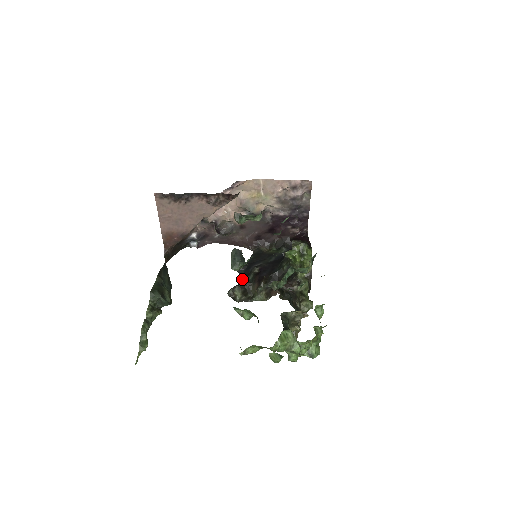
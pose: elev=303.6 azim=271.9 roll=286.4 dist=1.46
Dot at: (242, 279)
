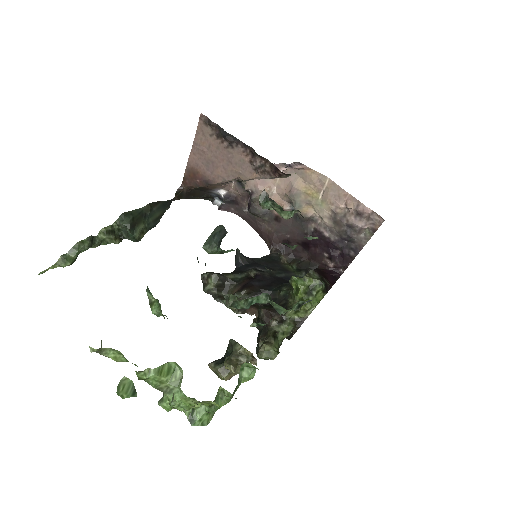
Dot at: (231, 272)
